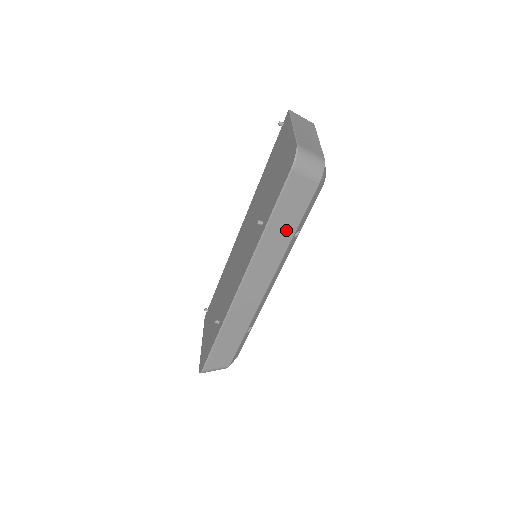
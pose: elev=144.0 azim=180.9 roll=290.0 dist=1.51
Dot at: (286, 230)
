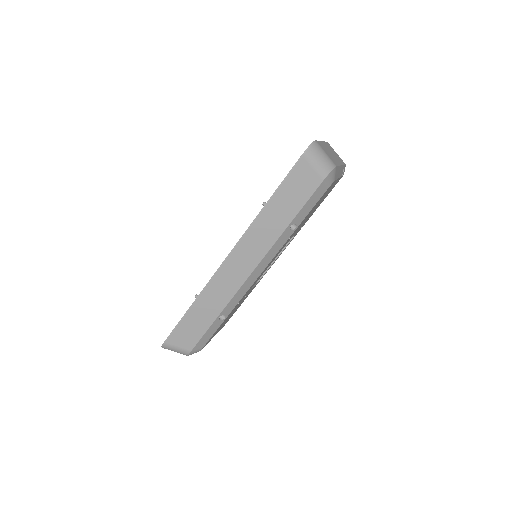
Dot at: (284, 215)
